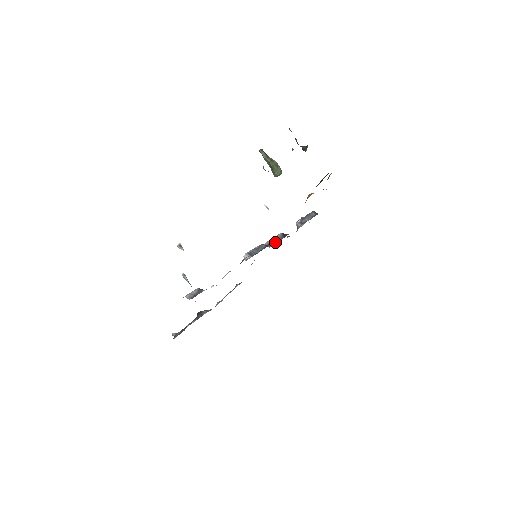
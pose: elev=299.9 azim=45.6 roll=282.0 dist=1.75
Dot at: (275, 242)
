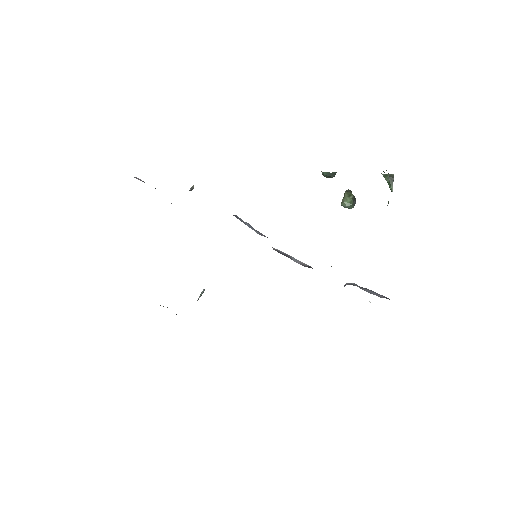
Dot at: (289, 257)
